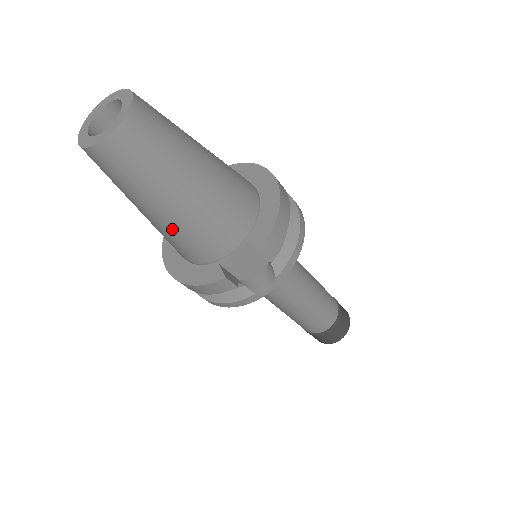
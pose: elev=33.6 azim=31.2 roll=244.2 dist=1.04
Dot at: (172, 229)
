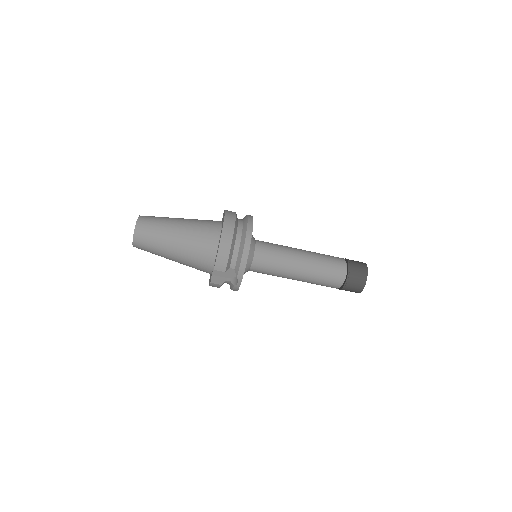
Dot at: (184, 264)
